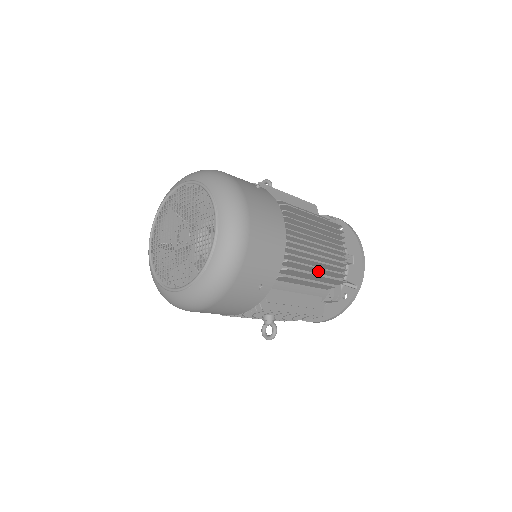
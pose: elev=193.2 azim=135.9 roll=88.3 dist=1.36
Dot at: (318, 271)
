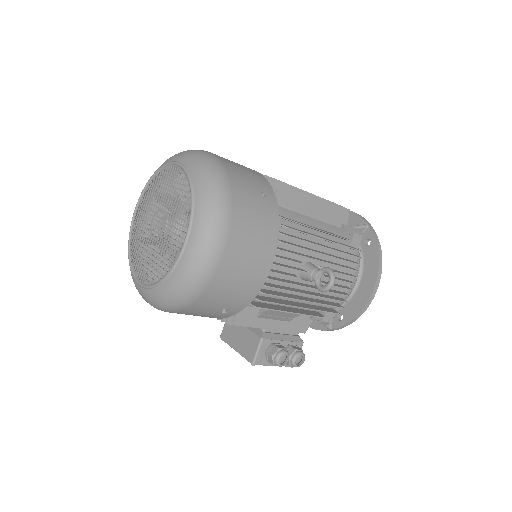
Dot at: occluded
